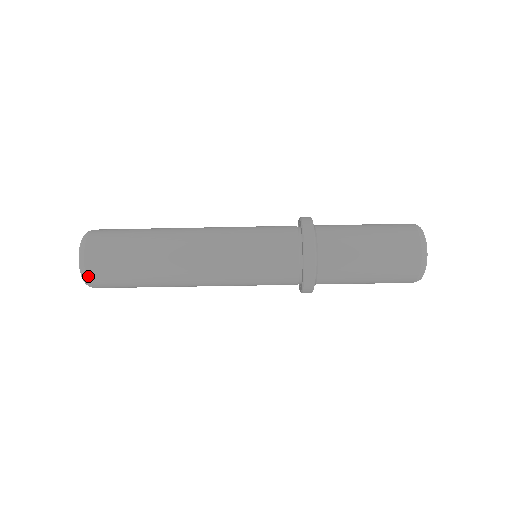
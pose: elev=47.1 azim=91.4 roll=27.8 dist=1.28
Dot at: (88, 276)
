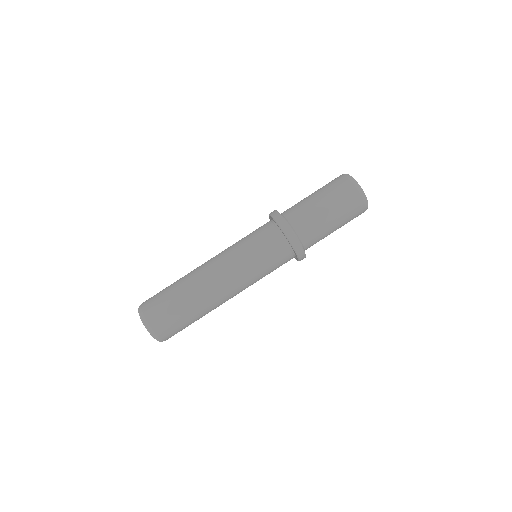
Dot at: (147, 319)
